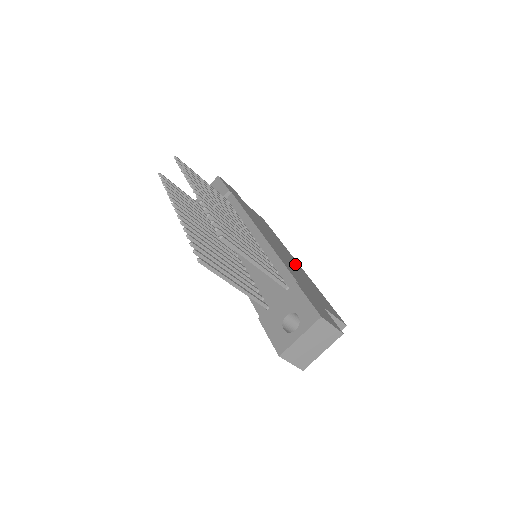
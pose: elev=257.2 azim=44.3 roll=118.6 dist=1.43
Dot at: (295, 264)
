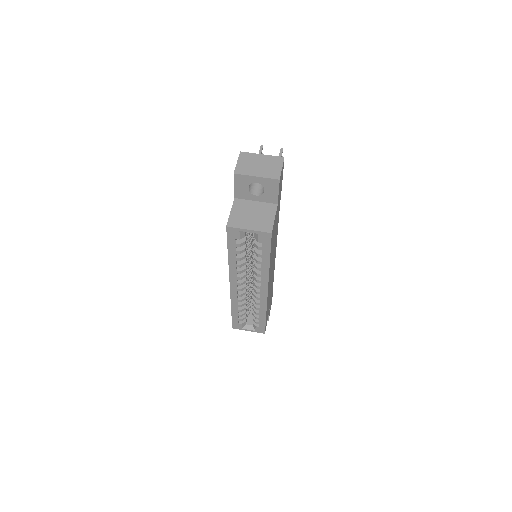
Dot at: occluded
